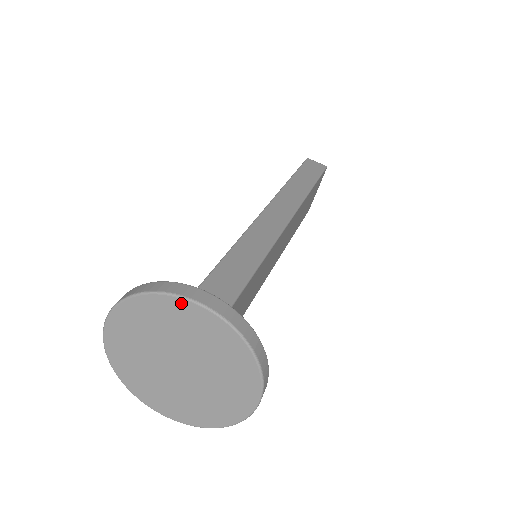
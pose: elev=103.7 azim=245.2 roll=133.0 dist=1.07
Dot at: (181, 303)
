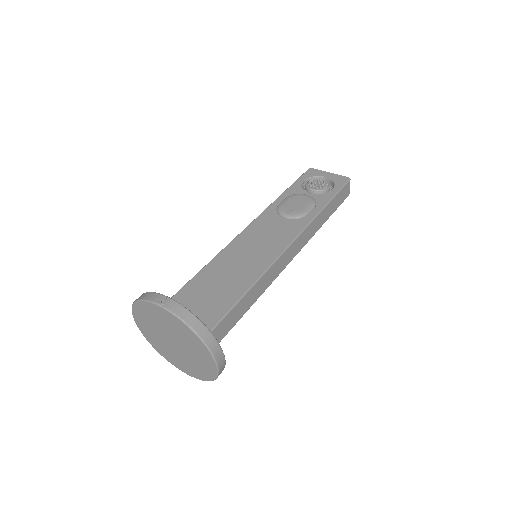
Dot at: (211, 358)
